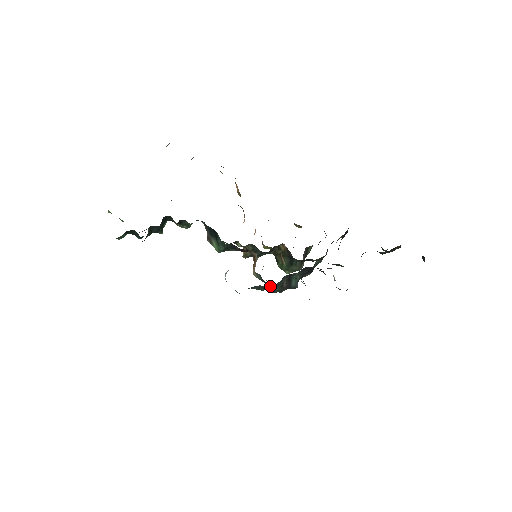
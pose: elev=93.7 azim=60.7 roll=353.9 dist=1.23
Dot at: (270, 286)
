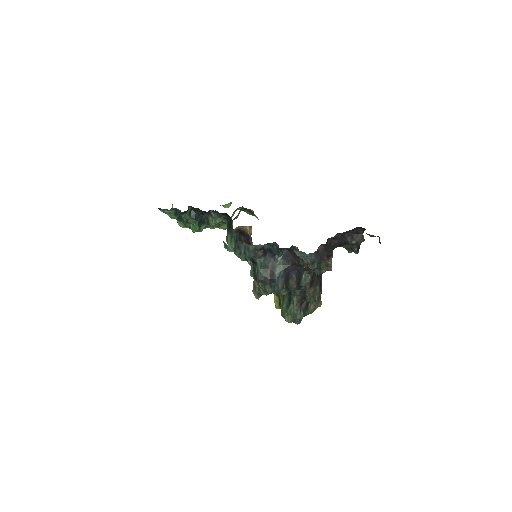
Dot at: (258, 271)
